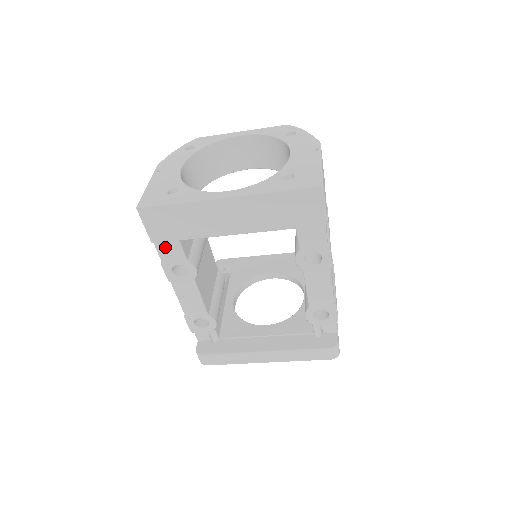
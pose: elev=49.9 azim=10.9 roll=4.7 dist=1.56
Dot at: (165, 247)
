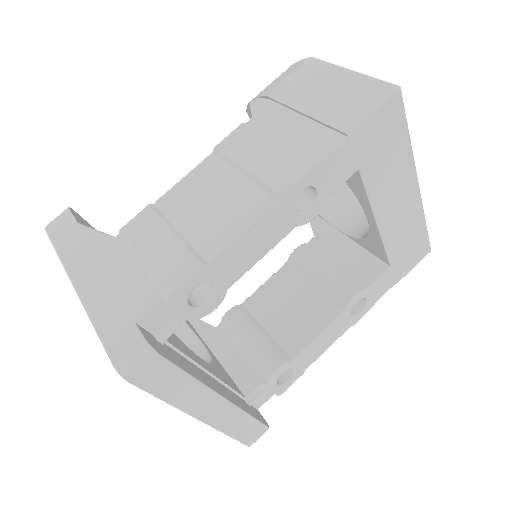
Dot at: (345, 156)
